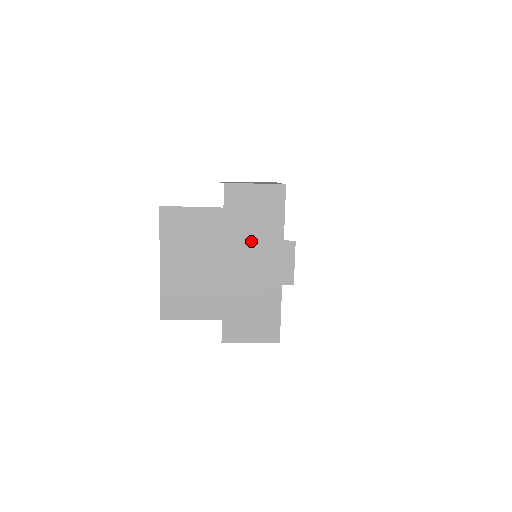
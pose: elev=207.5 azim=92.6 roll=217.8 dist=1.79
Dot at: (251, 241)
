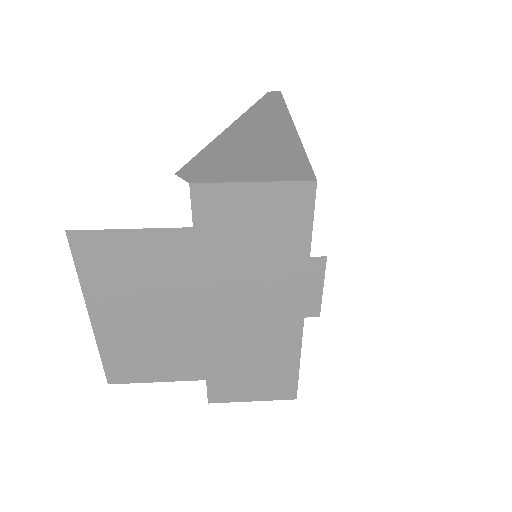
Dot at: (249, 277)
